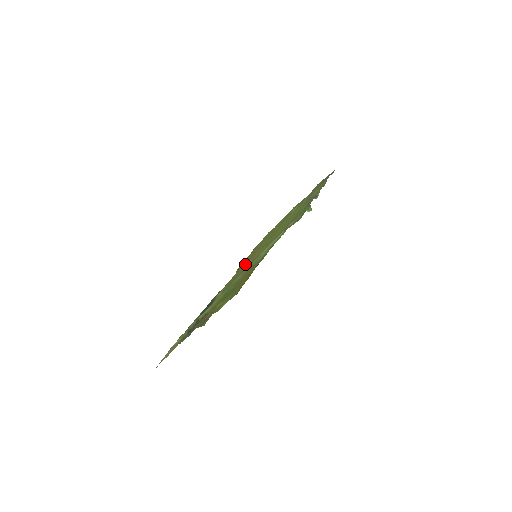
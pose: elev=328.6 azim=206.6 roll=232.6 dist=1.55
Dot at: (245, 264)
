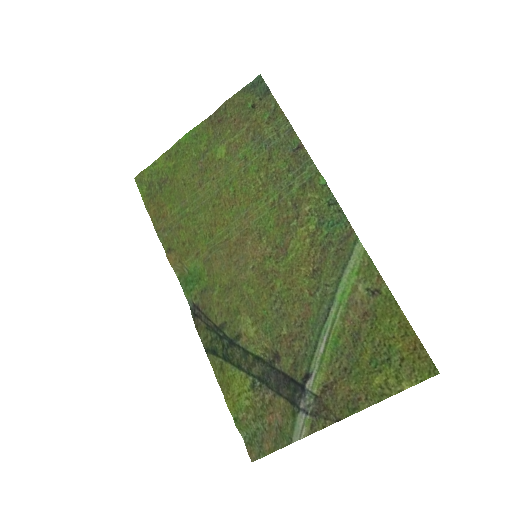
Dot at: (236, 269)
